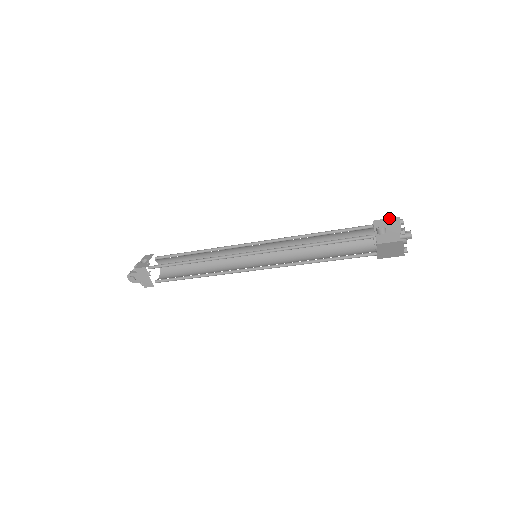
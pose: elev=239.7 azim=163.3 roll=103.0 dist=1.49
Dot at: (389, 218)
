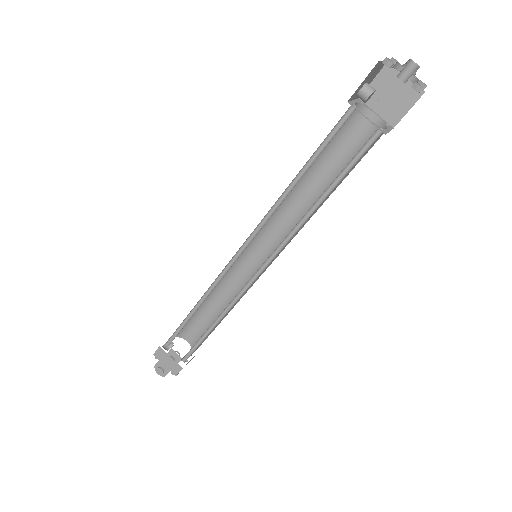
Dot at: (376, 76)
